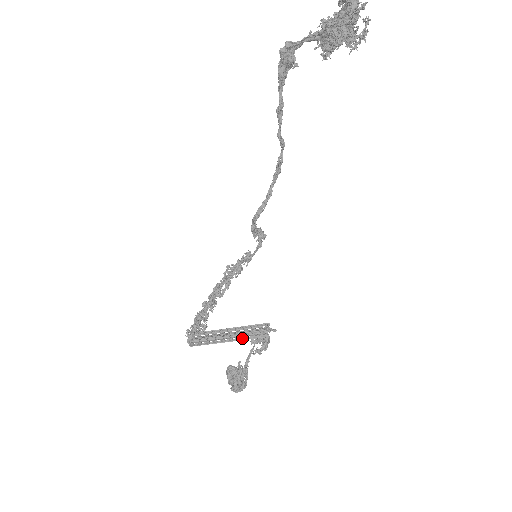
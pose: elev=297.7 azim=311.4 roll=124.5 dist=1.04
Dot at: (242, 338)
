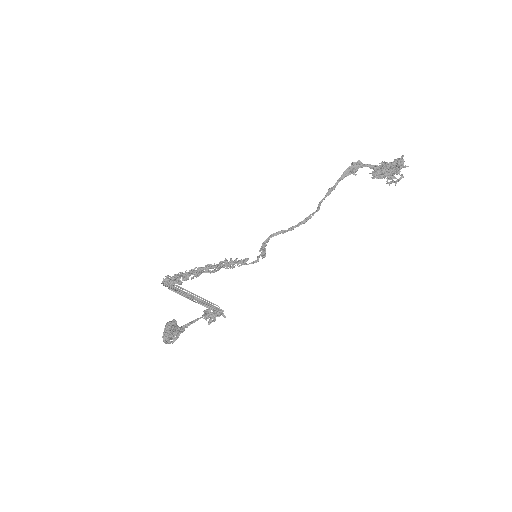
Dot at: (202, 303)
